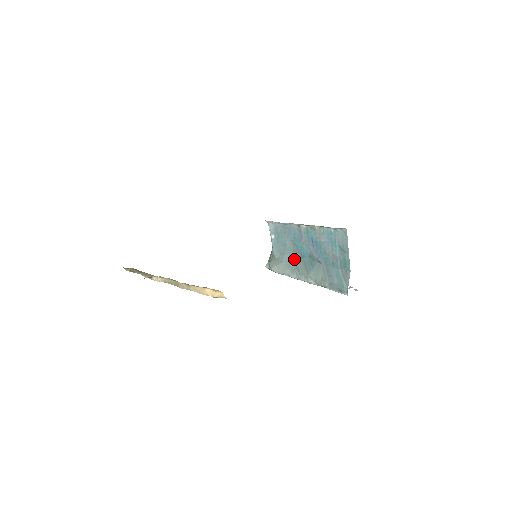
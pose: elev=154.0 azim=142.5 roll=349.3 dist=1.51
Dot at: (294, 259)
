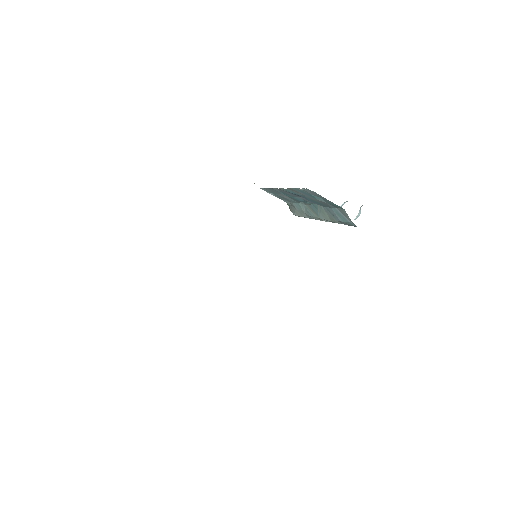
Dot at: (300, 205)
